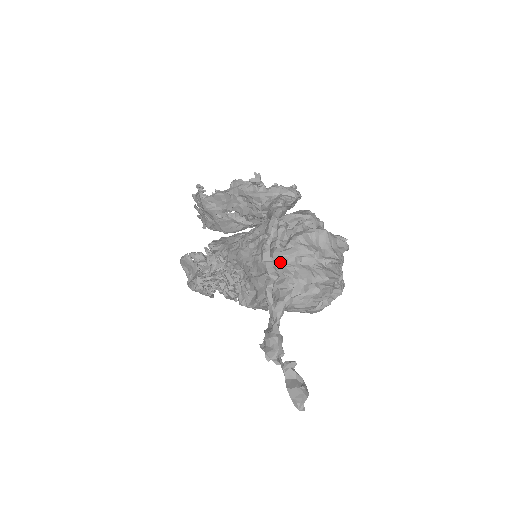
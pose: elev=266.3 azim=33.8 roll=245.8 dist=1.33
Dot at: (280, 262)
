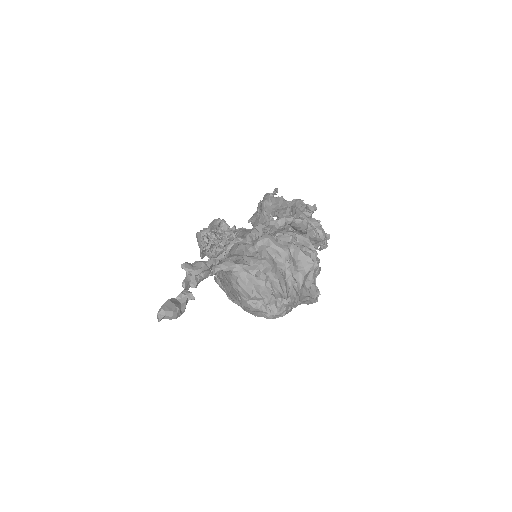
Dot at: (264, 243)
